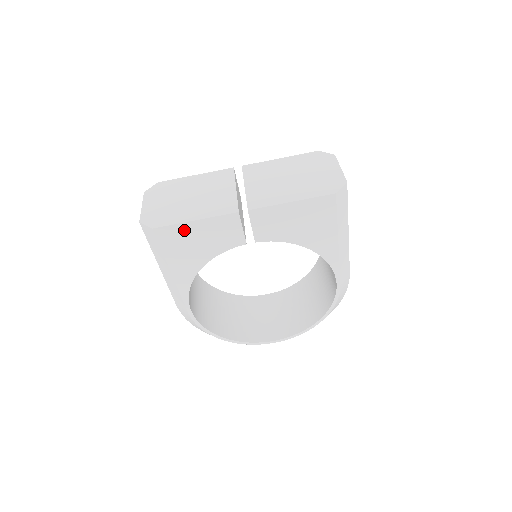
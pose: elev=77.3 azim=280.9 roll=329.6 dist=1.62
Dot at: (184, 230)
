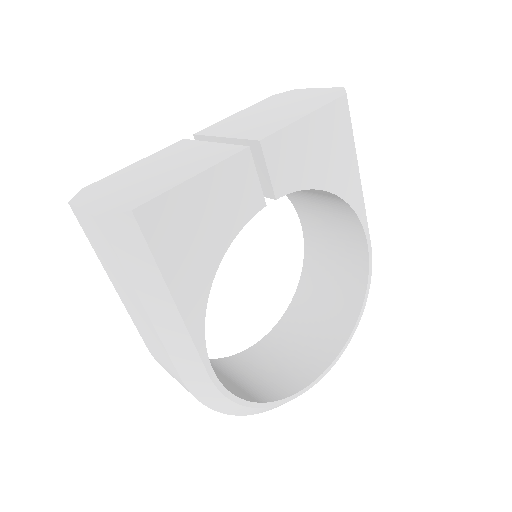
Dot at: (181, 201)
